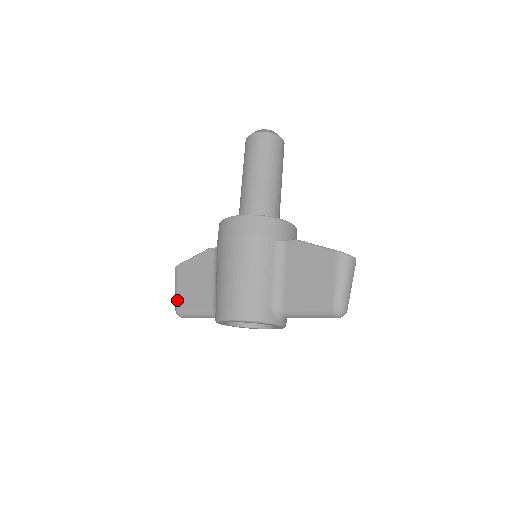
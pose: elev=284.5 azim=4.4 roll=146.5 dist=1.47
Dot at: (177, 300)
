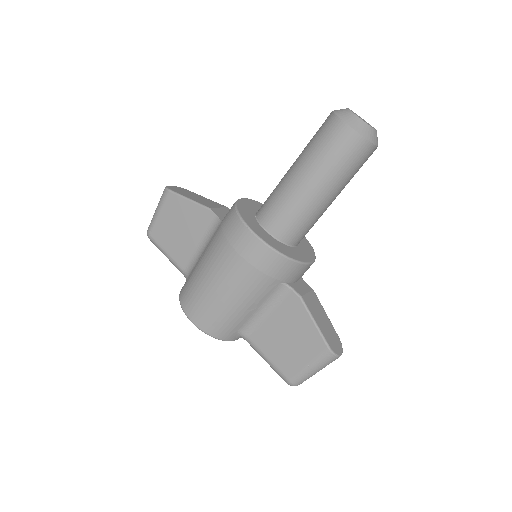
Dot at: (153, 226)
